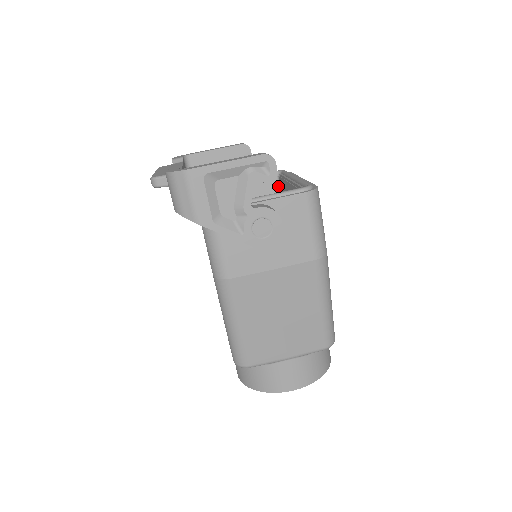
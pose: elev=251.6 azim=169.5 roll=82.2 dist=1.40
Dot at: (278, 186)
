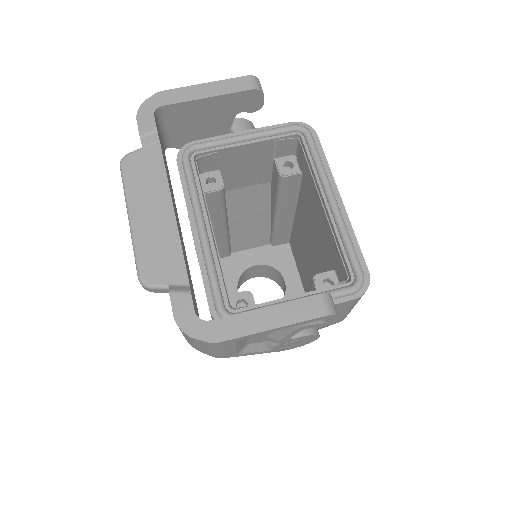
Dot at: (294, 147)
